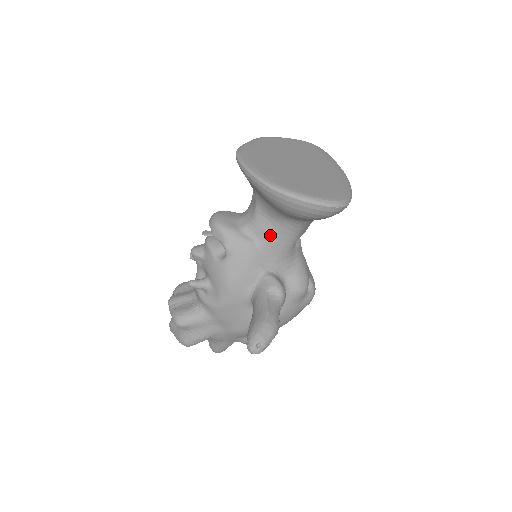
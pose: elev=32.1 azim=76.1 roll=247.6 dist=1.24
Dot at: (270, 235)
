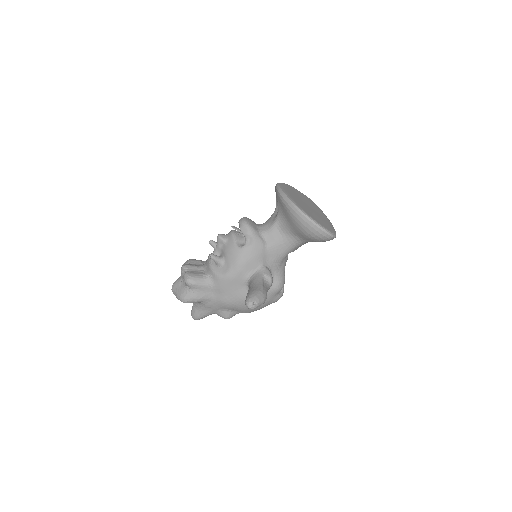
Dot at: (277, 242)
